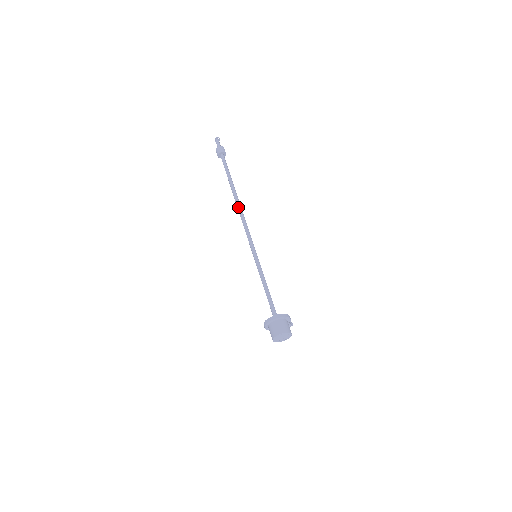
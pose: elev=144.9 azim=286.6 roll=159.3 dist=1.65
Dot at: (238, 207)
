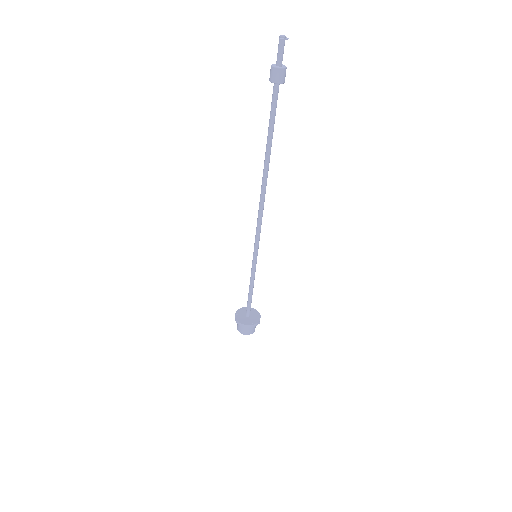
Dot at: (261, 191)
